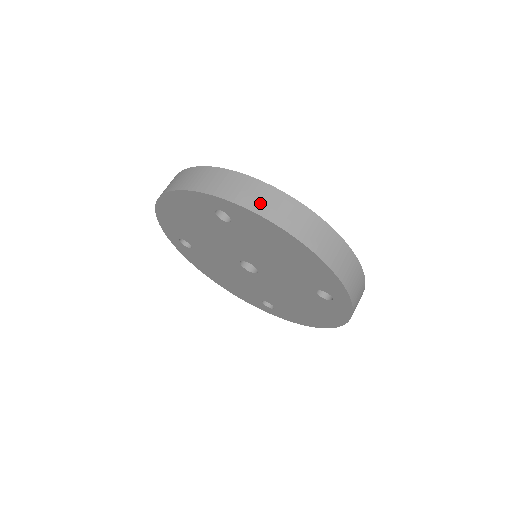
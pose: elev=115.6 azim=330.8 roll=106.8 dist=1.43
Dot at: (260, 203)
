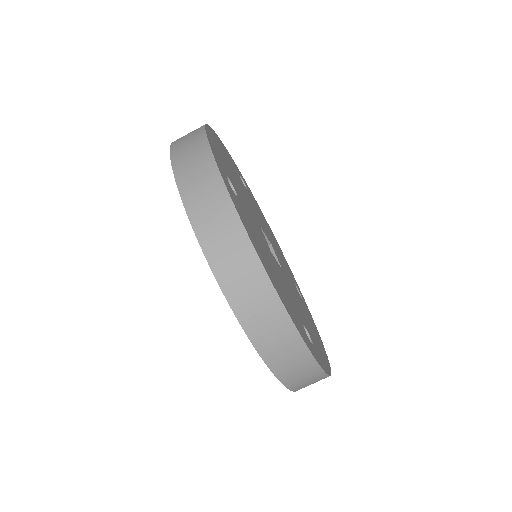
Dot at: occluded
